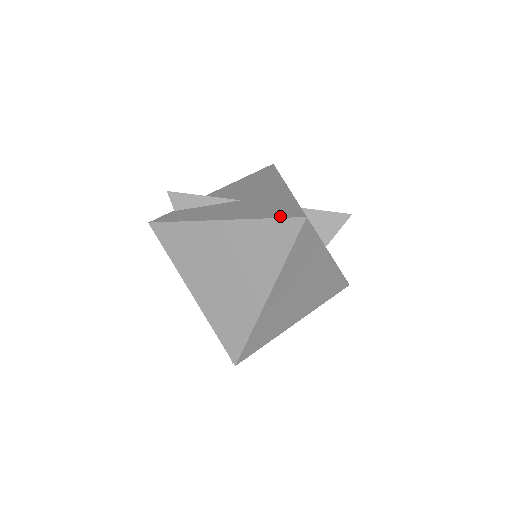
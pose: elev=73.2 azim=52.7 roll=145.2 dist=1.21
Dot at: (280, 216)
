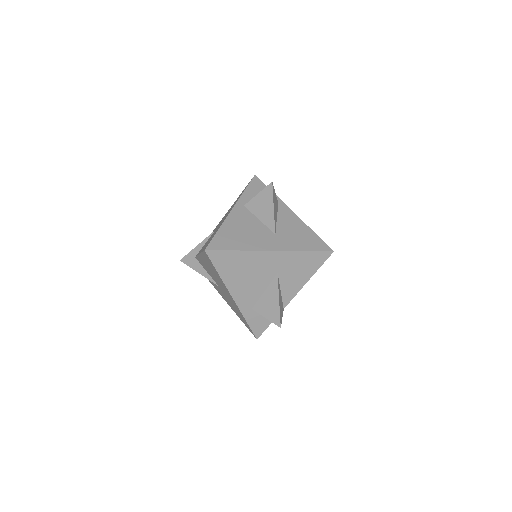
Dot at: (246, 326)
